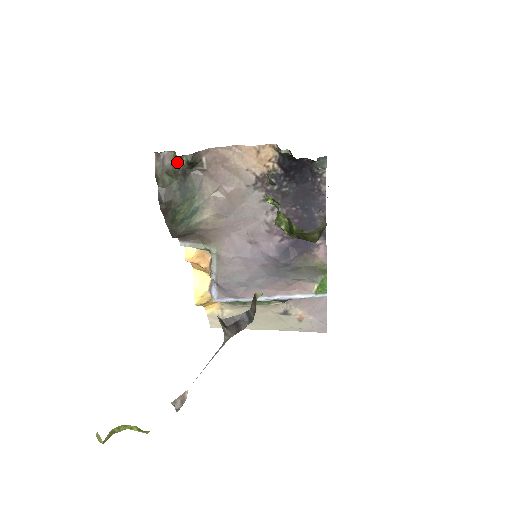
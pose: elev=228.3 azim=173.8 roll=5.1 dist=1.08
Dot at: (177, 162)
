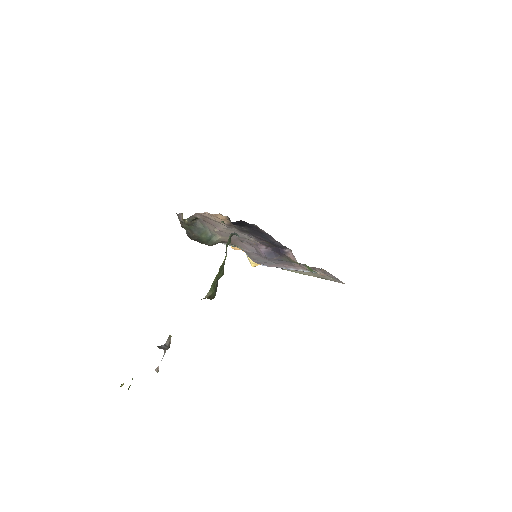
Dot at: (185, 221)
